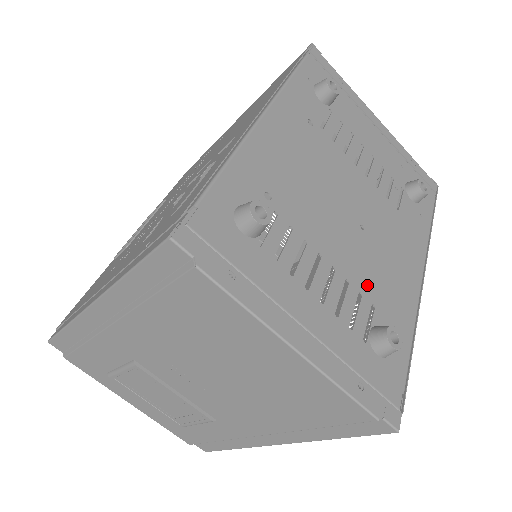
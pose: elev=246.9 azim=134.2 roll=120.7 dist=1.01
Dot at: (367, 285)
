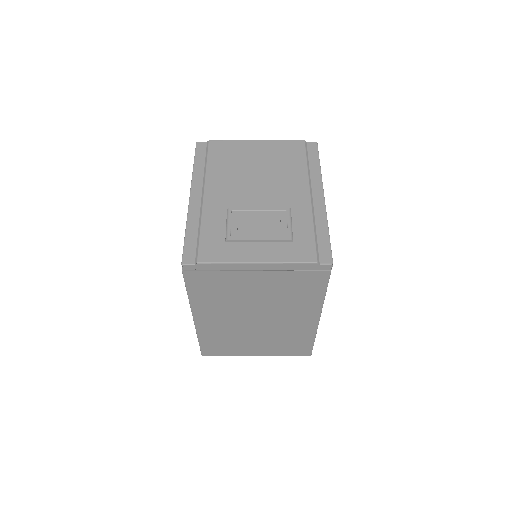
Dot at: occluded
